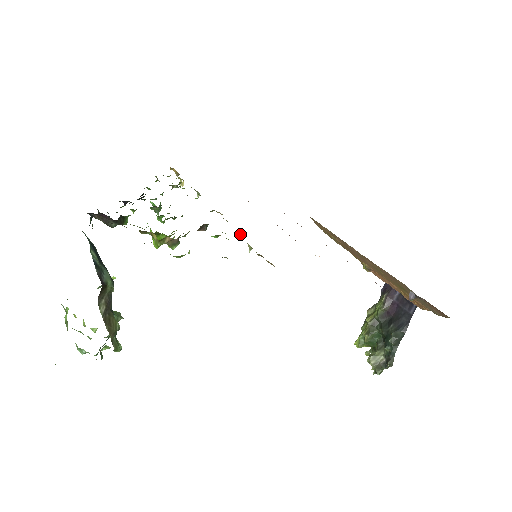
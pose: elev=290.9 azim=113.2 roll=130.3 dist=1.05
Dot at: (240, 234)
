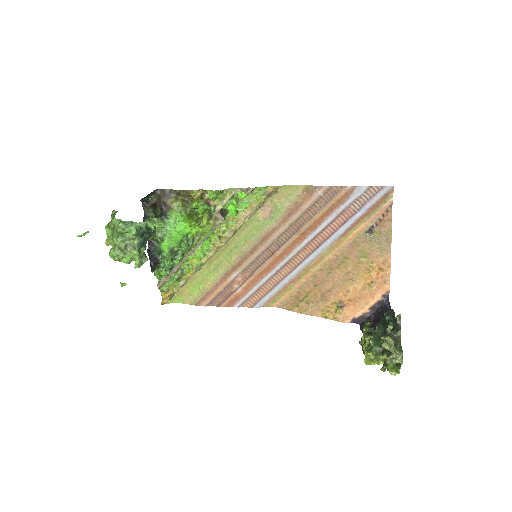
Dot at: (248, 219)
